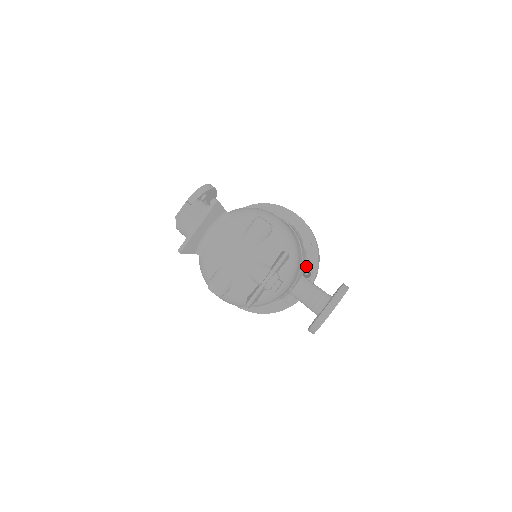
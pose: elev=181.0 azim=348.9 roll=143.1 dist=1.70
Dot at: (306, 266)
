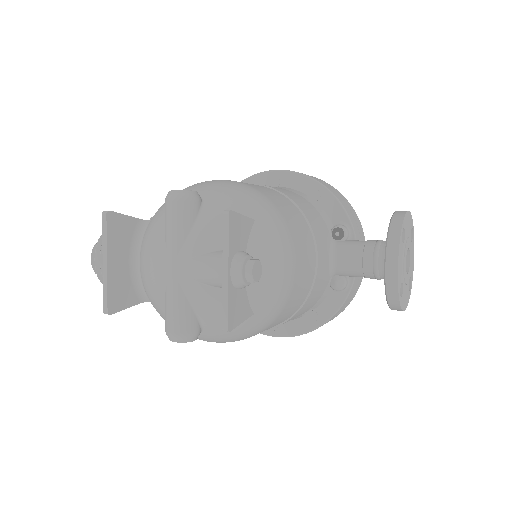
Dot at: (332, 225)
